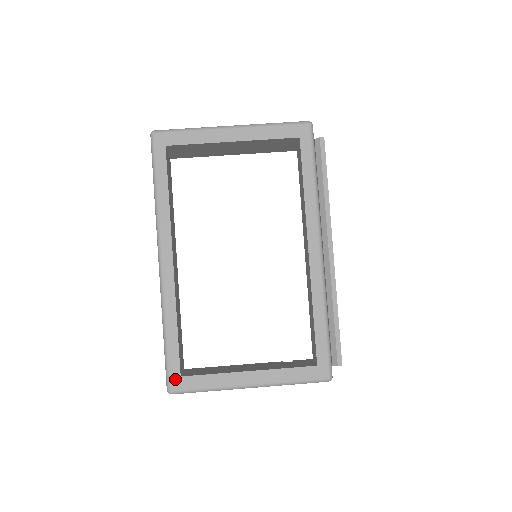
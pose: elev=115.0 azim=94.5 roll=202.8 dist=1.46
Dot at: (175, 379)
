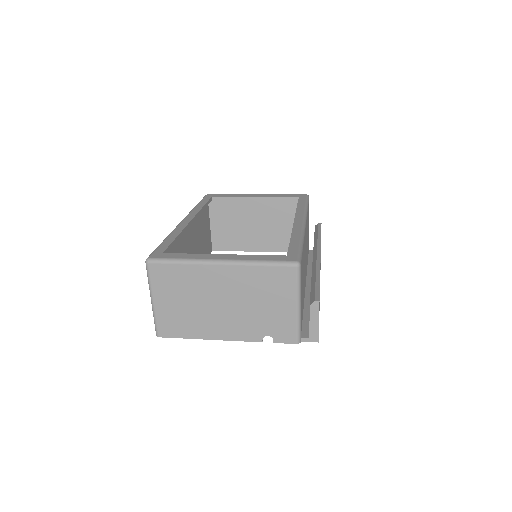
Dot at: (157, 254)
